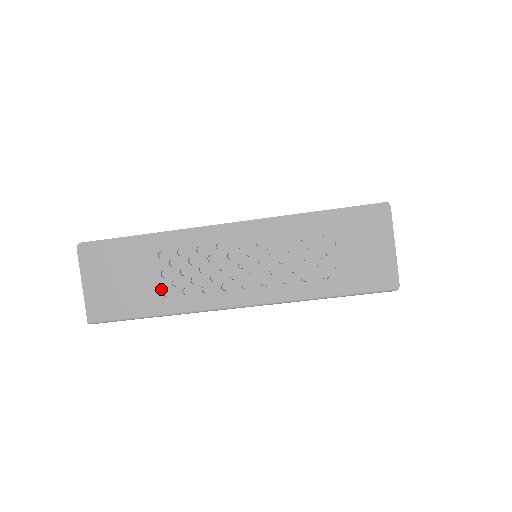
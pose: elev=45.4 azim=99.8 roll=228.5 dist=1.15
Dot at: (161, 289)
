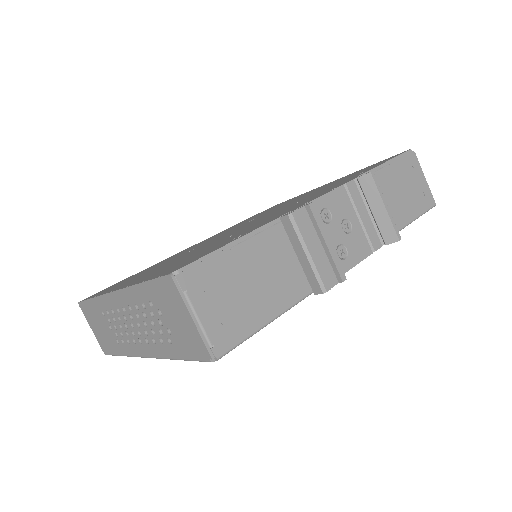
Dot at: (114, 338)
